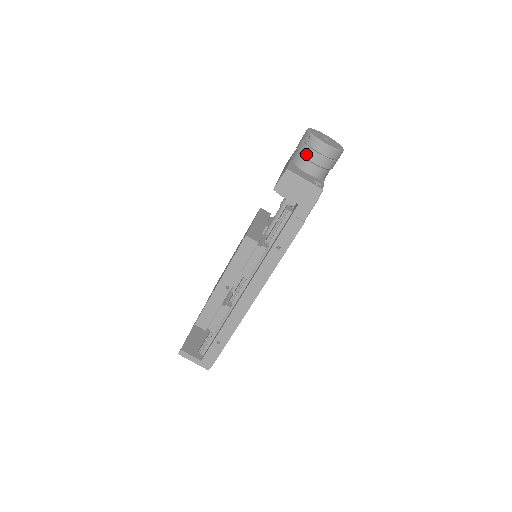
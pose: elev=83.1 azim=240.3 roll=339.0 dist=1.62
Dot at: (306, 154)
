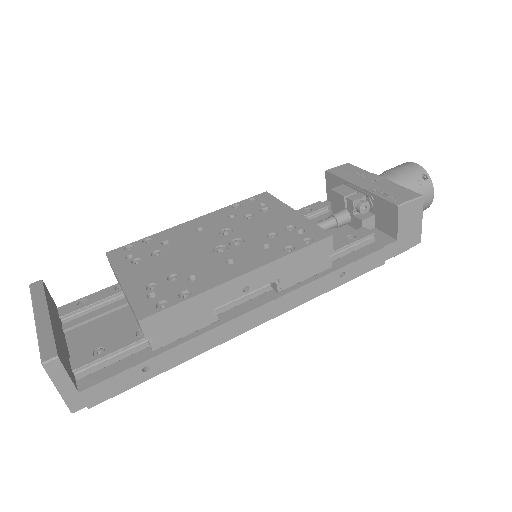
Dot at: (416, 190)
